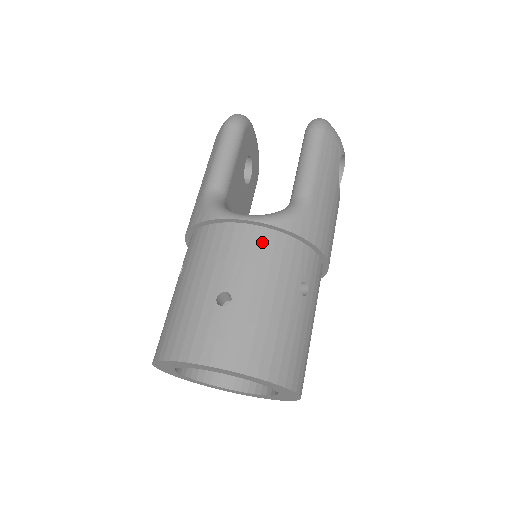
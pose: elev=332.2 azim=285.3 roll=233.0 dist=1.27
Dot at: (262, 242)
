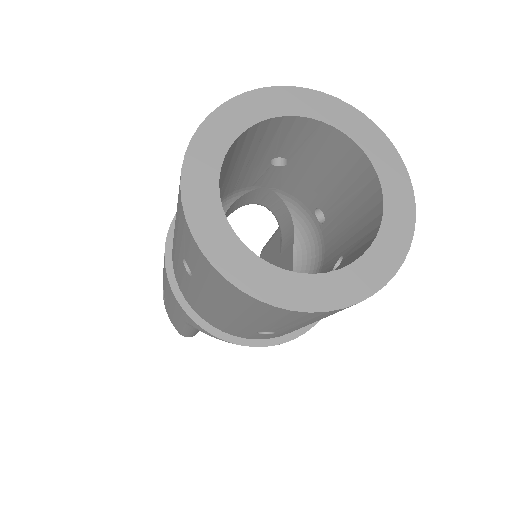
Dot at: occluded
